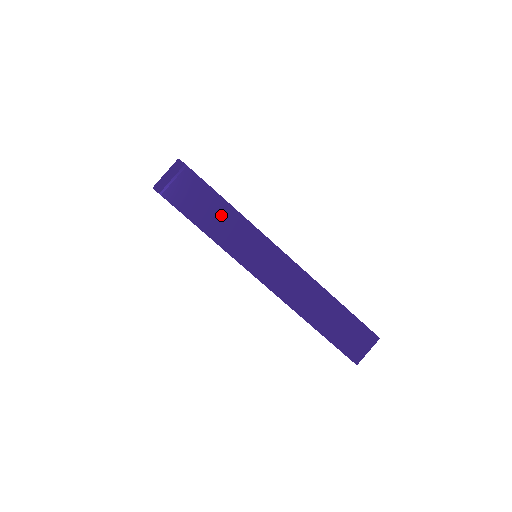
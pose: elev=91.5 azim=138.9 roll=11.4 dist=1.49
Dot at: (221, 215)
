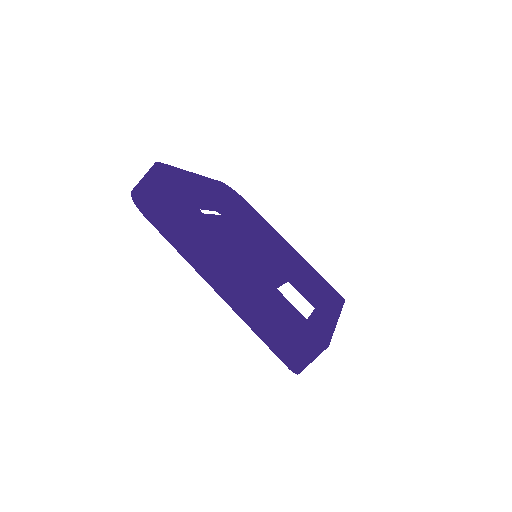
Dot at: occluded
